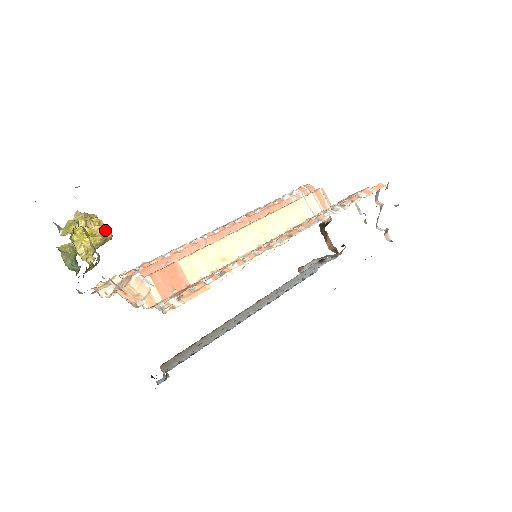
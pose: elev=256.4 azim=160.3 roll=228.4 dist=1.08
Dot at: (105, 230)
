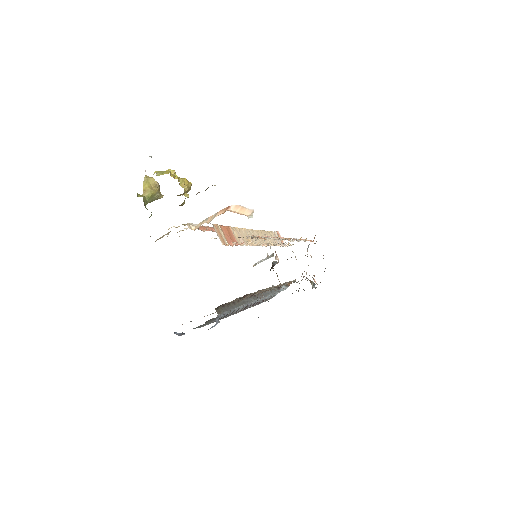
Dot at: occluded
